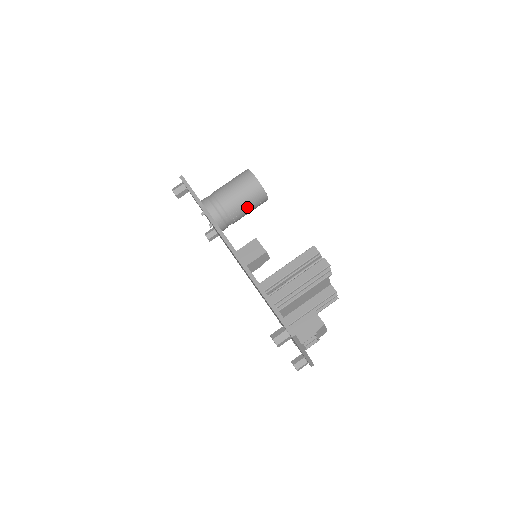
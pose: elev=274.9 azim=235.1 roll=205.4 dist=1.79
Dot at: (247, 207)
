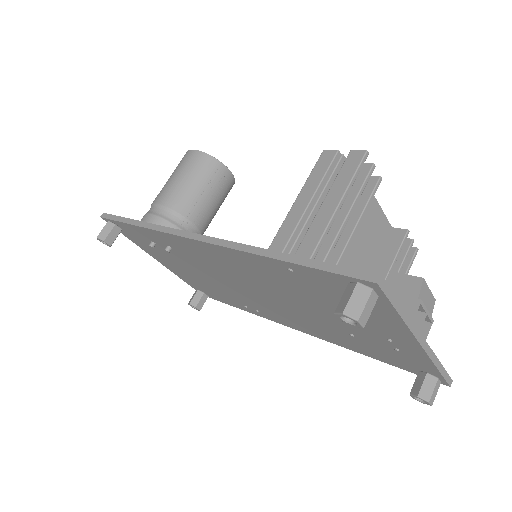
Dot at: (207, 195)
